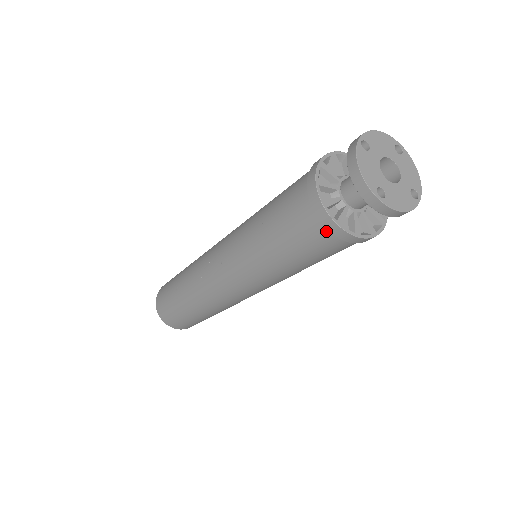
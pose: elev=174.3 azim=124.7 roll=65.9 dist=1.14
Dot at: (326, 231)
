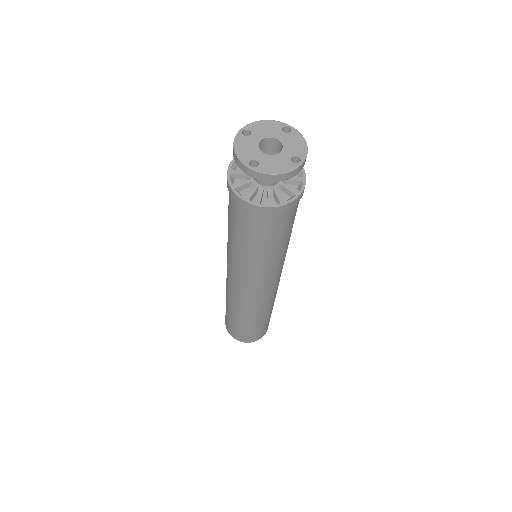
Dot at: (244, 209)
